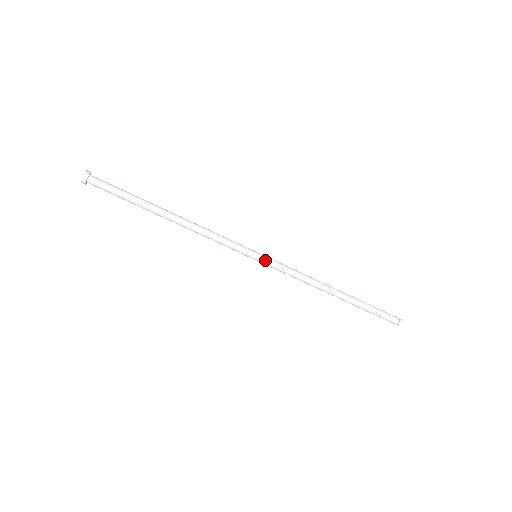
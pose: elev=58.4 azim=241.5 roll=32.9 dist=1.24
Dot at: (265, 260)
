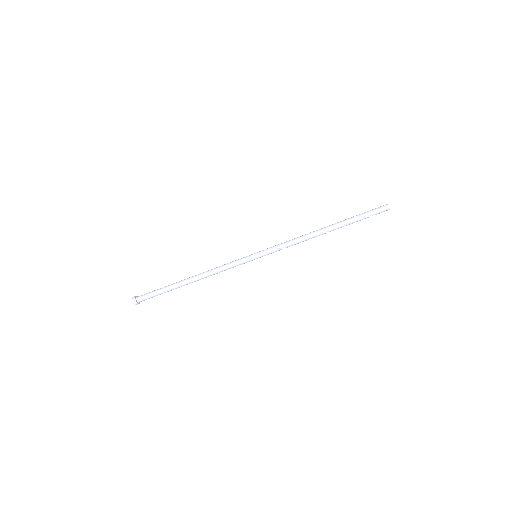
Dot at: (262, 254)
